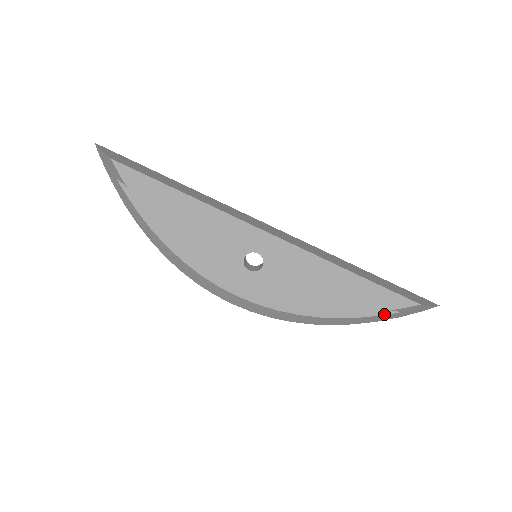
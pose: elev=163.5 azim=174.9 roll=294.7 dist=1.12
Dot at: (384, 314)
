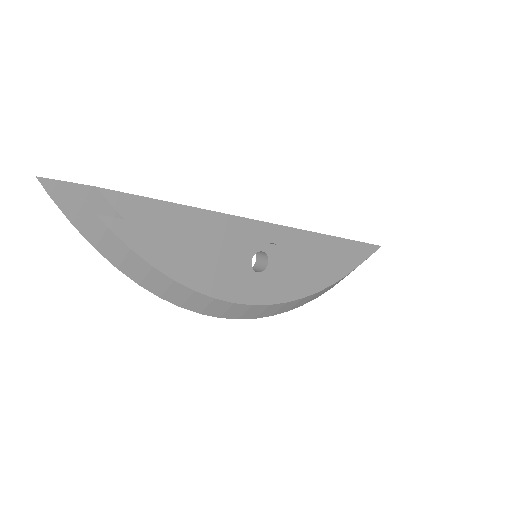
Dot at: (356, 267)
